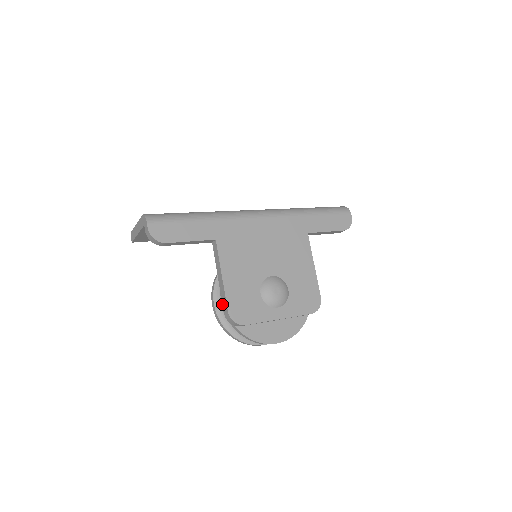
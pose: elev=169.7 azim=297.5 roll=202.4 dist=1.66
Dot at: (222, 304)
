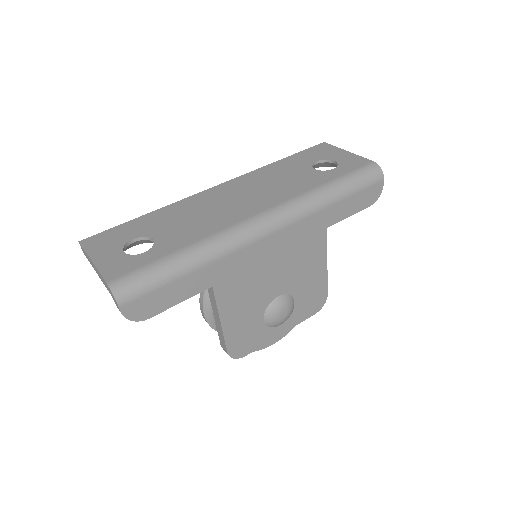
Dot at: (219, 338)
